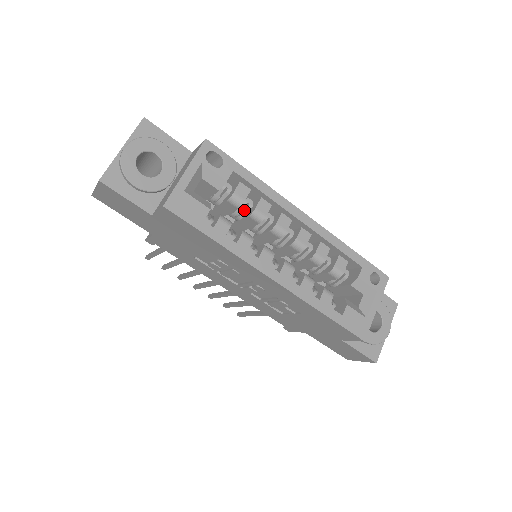
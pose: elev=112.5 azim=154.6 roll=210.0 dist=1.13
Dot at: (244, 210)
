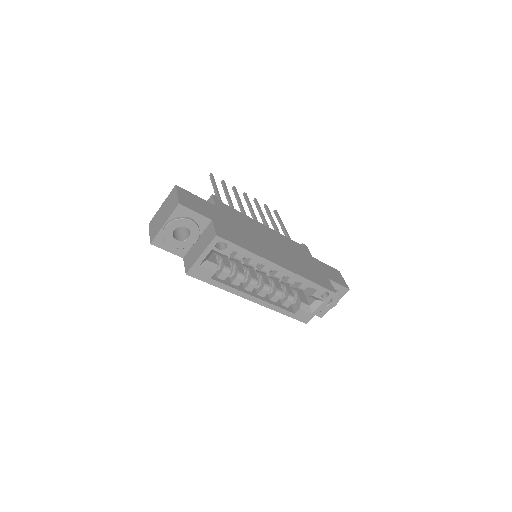
Dot at: occluded
